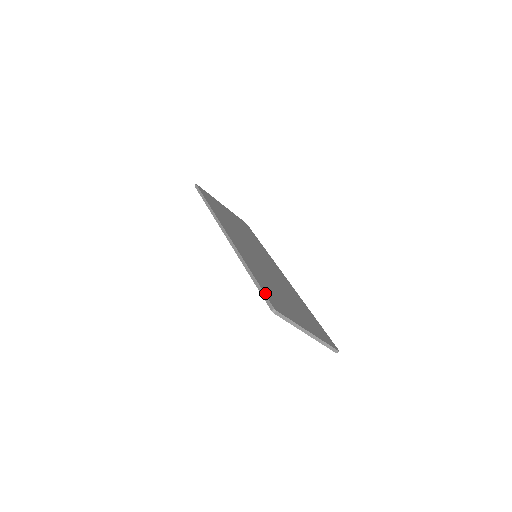
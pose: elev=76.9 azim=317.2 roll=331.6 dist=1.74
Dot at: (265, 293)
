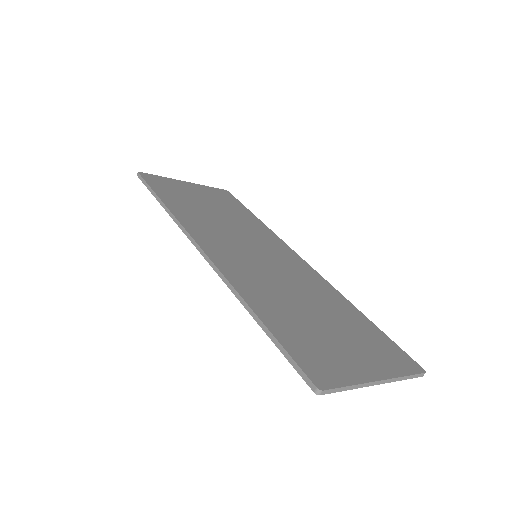
Dot at: (293, 357)
